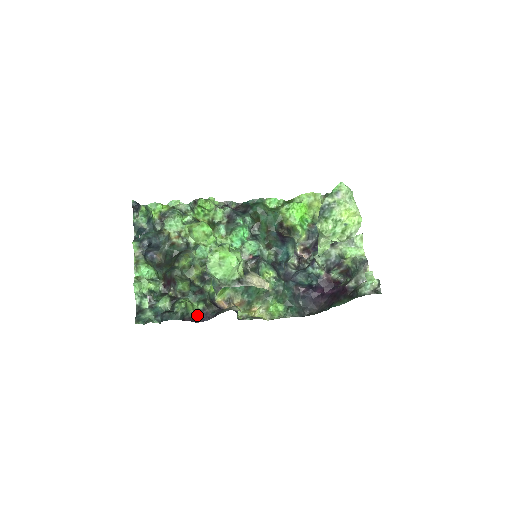
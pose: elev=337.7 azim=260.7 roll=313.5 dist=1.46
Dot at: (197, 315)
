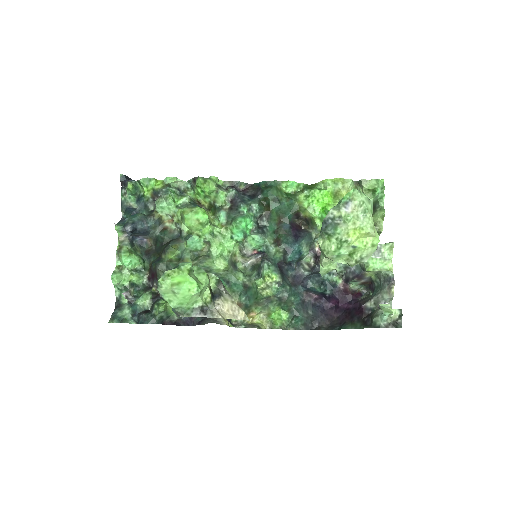
Dot at: (180, 318)
